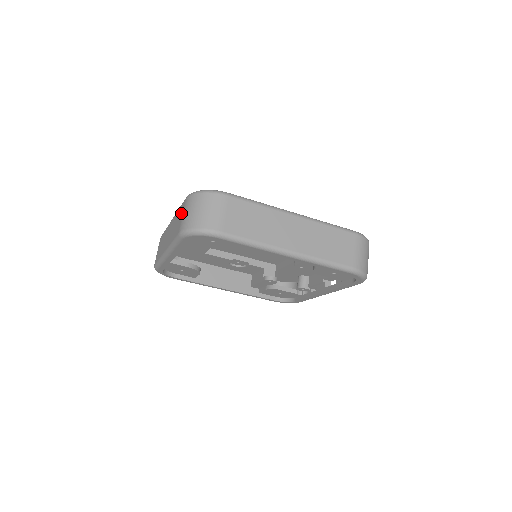
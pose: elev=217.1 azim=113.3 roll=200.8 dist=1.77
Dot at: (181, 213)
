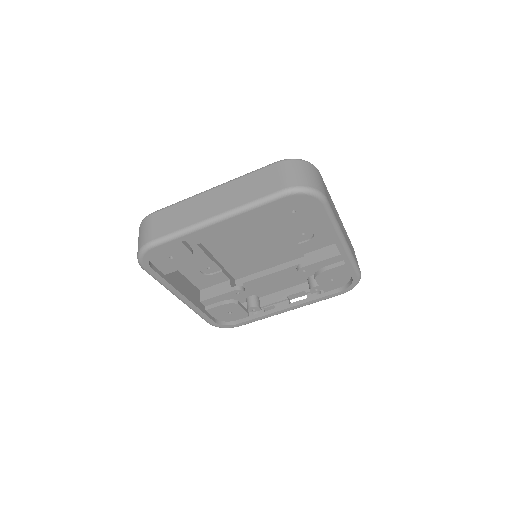
Dot at: (271, 175)
